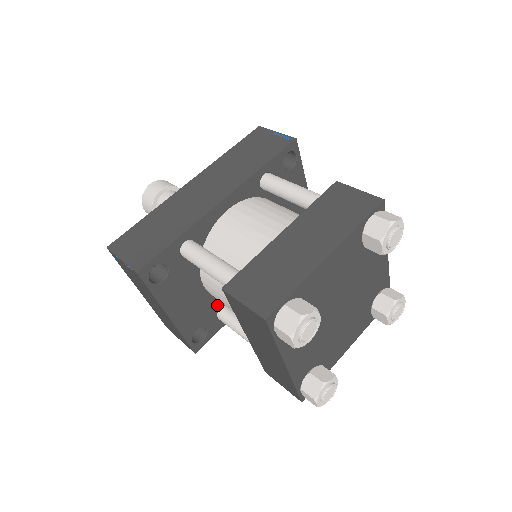
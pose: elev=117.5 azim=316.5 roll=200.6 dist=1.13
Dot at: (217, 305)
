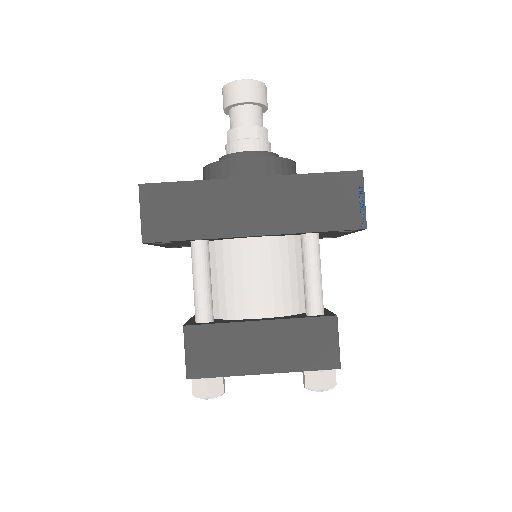
Dot at: occluded
